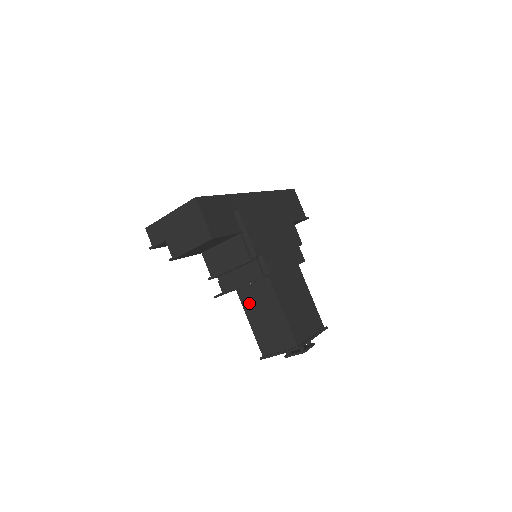
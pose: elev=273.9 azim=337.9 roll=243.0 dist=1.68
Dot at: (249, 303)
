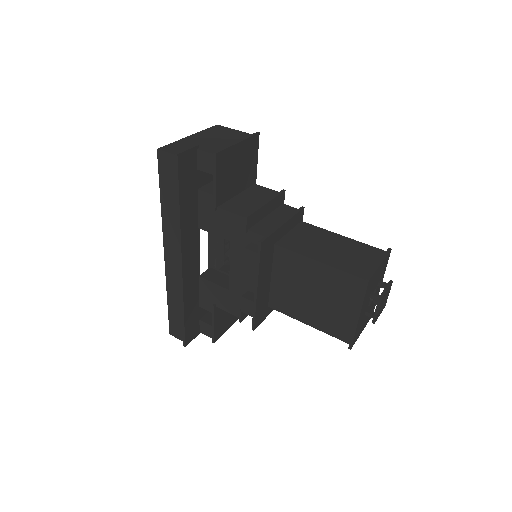
Dot at: (301, 246)
